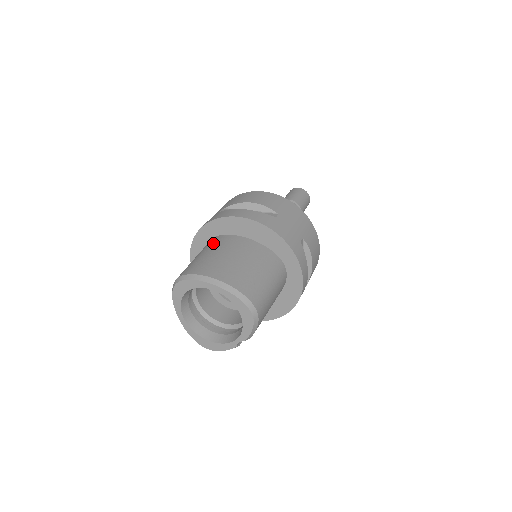
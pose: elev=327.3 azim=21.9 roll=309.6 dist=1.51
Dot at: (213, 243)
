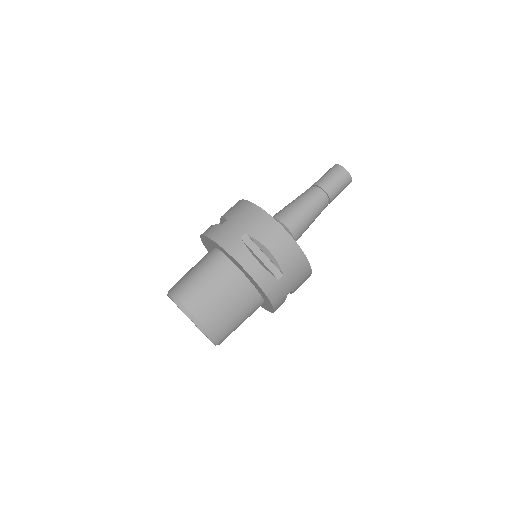
Dot at: (219, 269)
